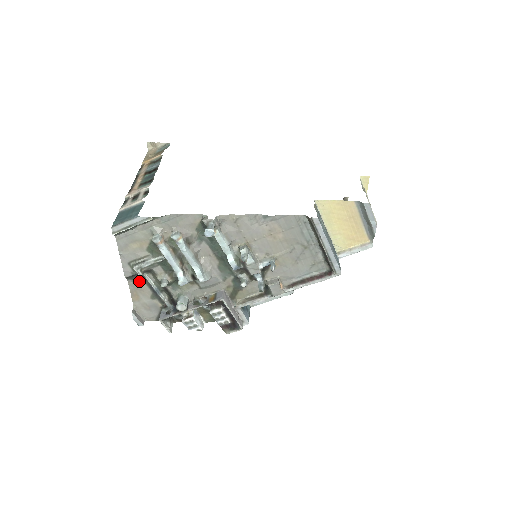
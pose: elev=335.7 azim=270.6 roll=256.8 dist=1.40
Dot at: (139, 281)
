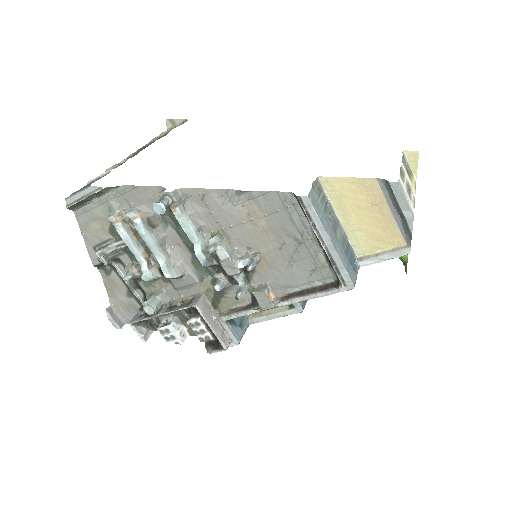
Dot at: (111, 272)
